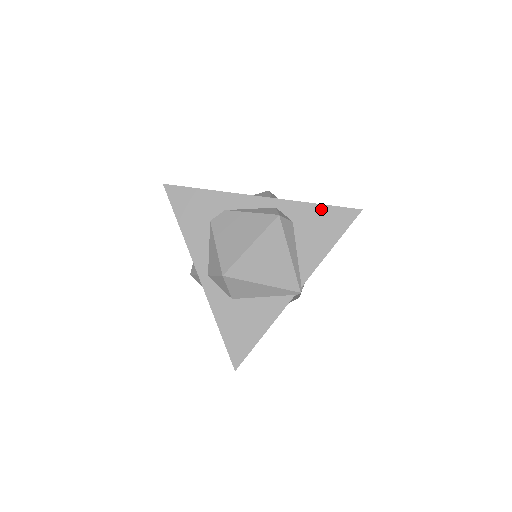
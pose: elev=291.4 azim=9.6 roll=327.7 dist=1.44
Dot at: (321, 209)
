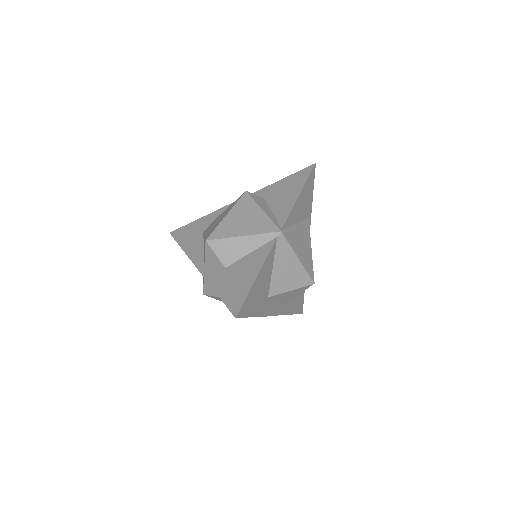
Dot at: (284, 181)
